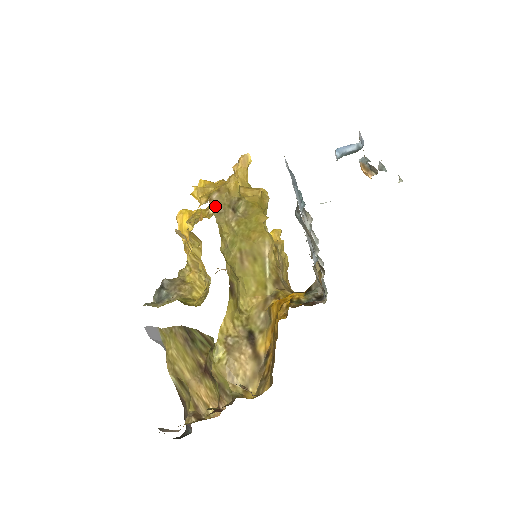
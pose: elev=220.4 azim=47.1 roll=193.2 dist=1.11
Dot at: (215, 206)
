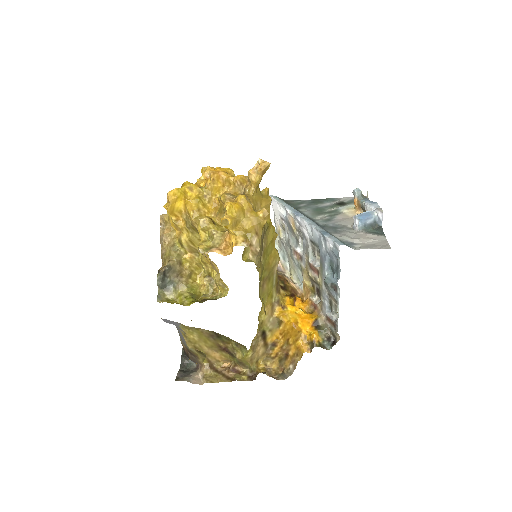
Dot at: (255, 253)
